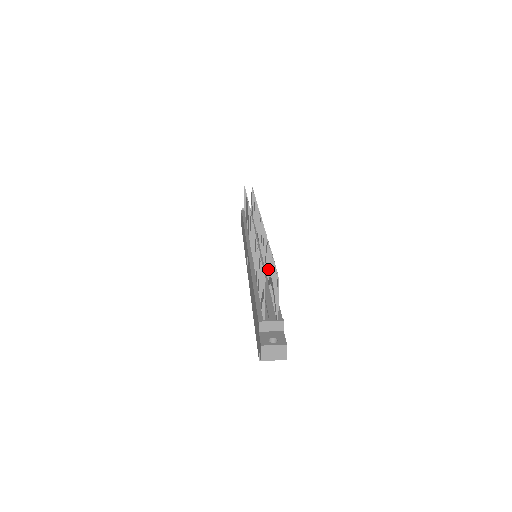
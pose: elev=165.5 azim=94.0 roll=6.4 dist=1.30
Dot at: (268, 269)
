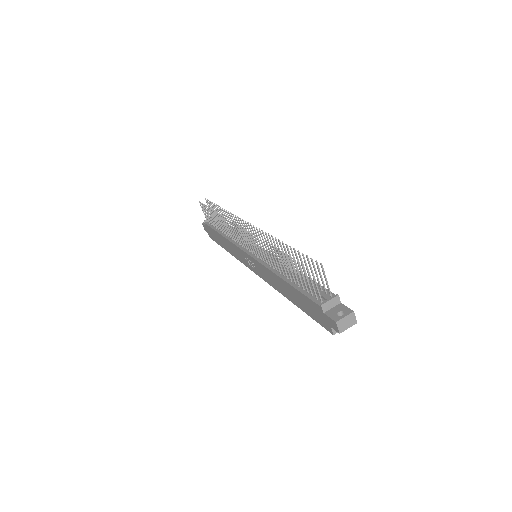
Dot at: (289, 262)
